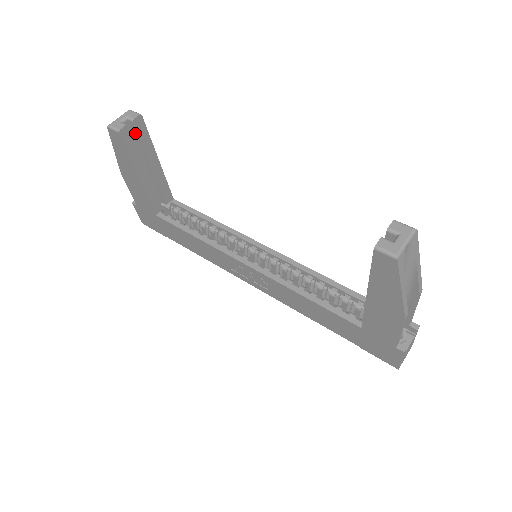
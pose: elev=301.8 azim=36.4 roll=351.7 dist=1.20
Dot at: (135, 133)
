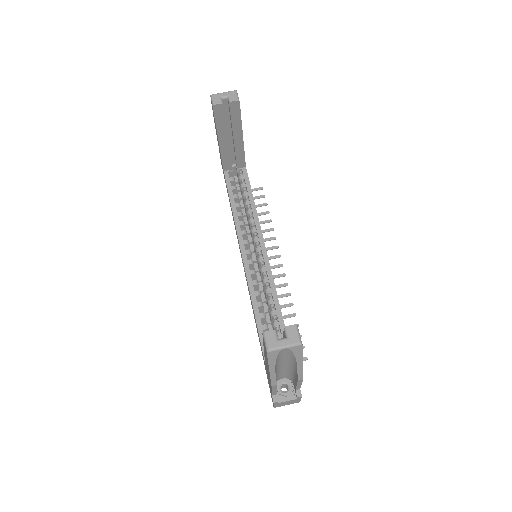
Dot at: (230, 110)
